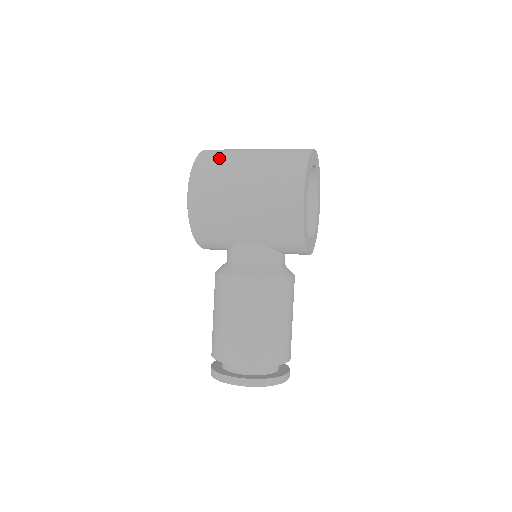
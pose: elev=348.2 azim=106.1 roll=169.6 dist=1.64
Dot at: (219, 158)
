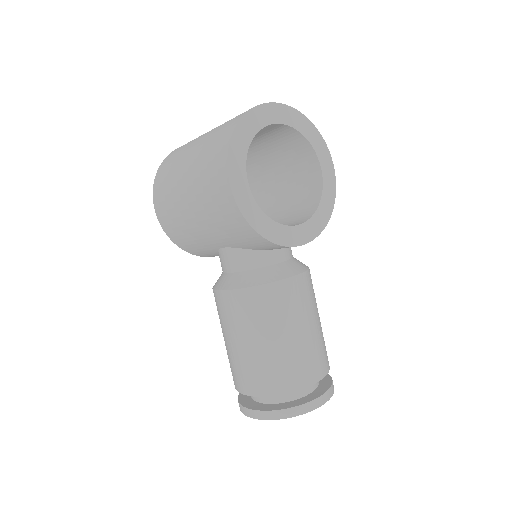
Dot at: (174, 157)
